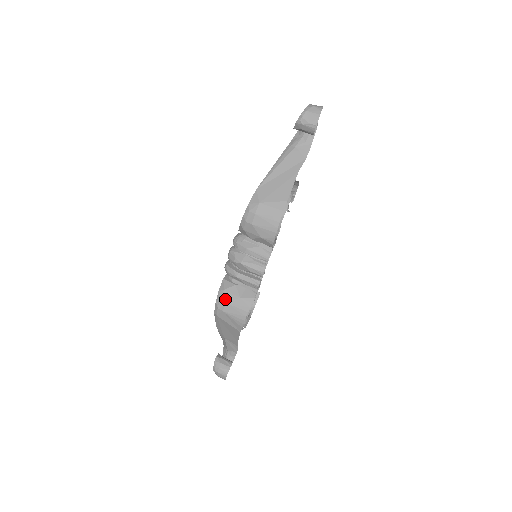
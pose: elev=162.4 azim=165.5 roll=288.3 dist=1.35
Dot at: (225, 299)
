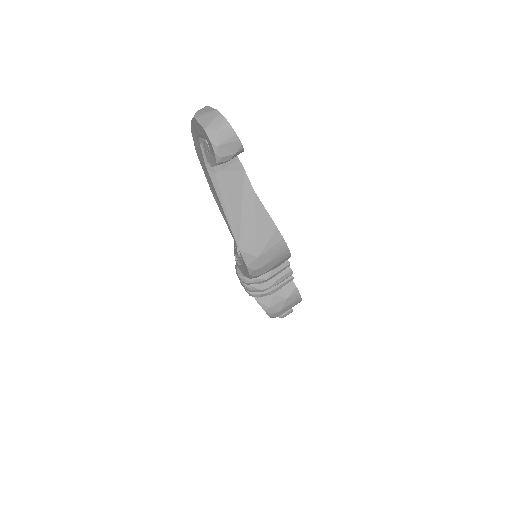
Dot at: (277, 311)
